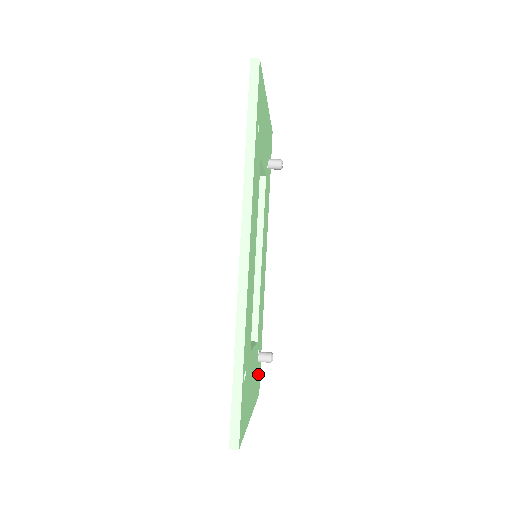
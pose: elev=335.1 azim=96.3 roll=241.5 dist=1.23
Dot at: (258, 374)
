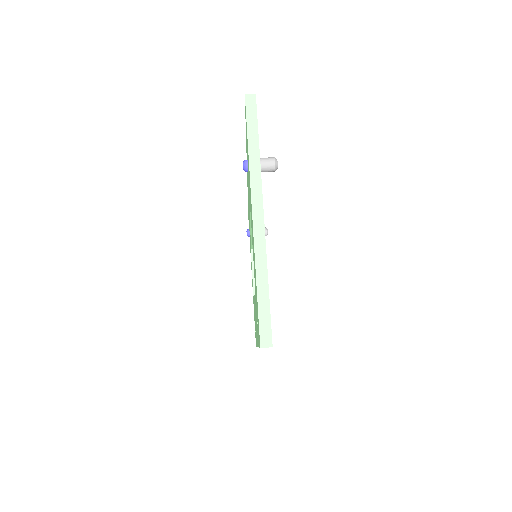
Dot at: occluded
